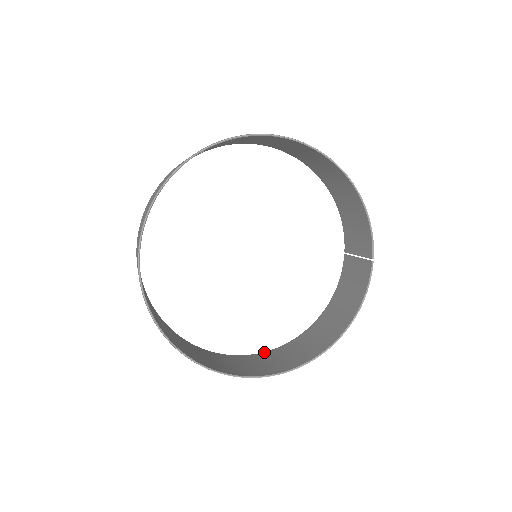
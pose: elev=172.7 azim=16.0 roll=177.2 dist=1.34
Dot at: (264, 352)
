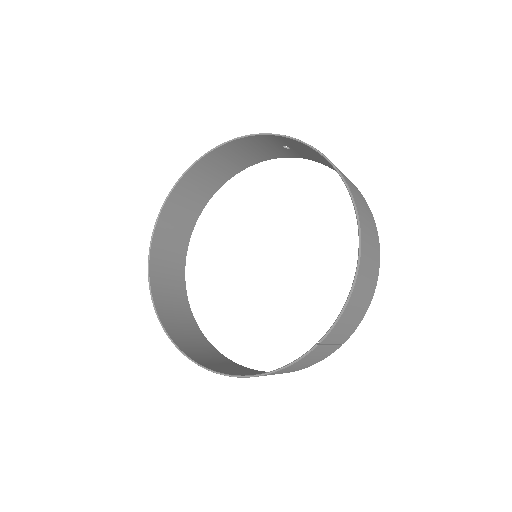
Dot at: (215, 348)
